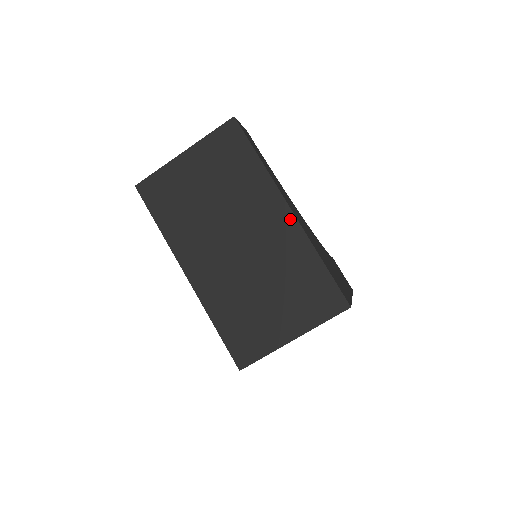
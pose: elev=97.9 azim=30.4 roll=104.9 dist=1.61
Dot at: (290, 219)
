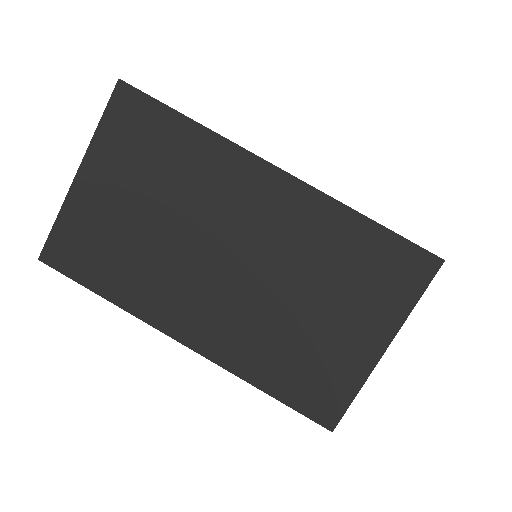
Dot at: (286, 183)
